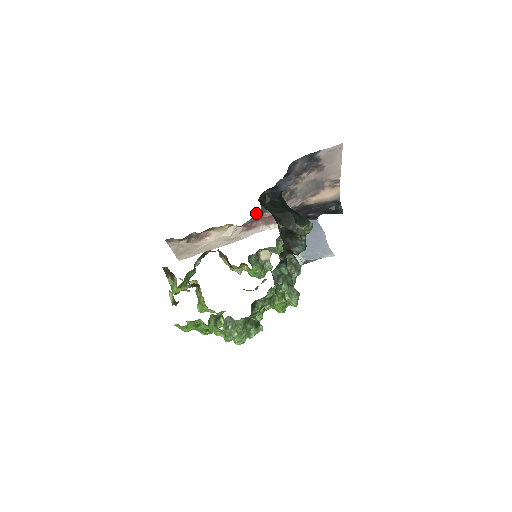
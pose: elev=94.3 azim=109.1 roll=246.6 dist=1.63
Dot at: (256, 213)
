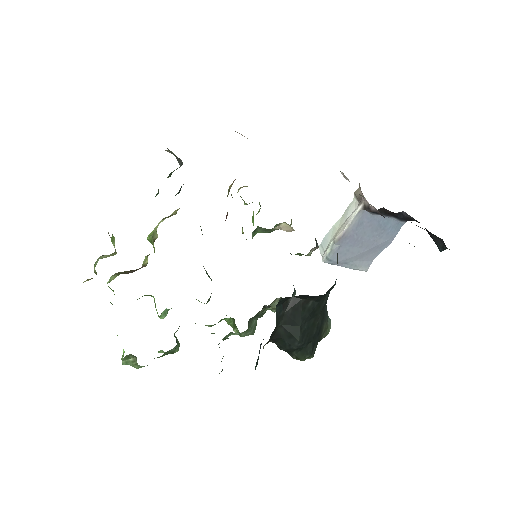
Dot at: occluded
